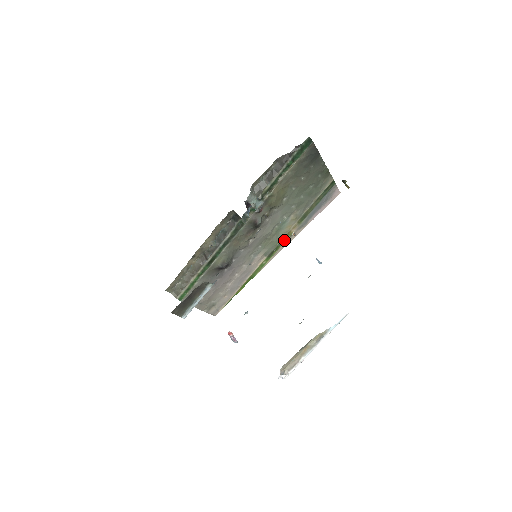
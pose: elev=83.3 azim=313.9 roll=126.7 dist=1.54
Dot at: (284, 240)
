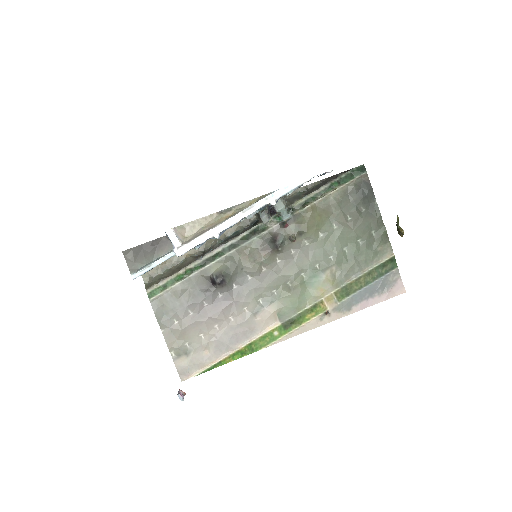
Dot at: (312, 314)
